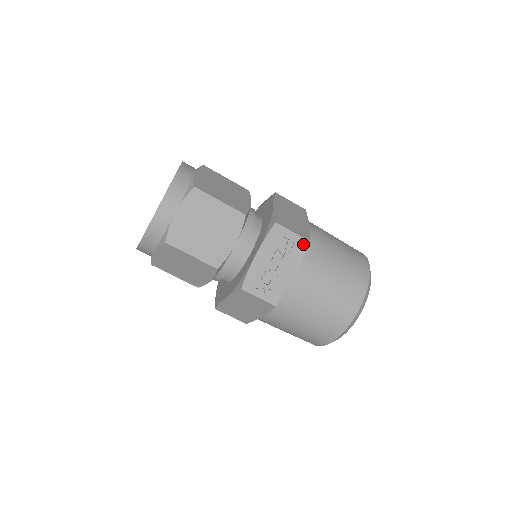
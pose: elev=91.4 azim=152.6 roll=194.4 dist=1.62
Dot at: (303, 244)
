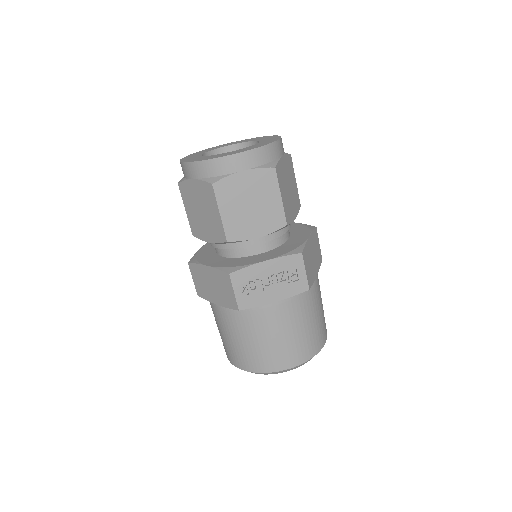
Dot at: (303, 287)
